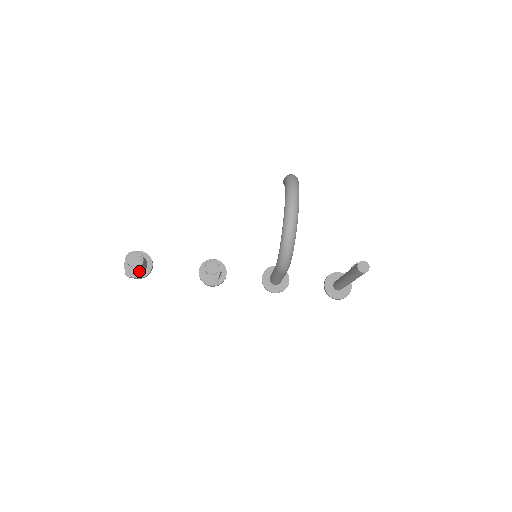
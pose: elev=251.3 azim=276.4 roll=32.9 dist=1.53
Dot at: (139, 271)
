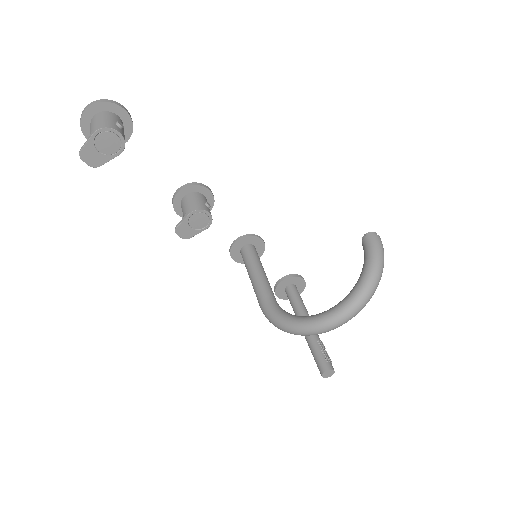
Dot at: (104, 163)
